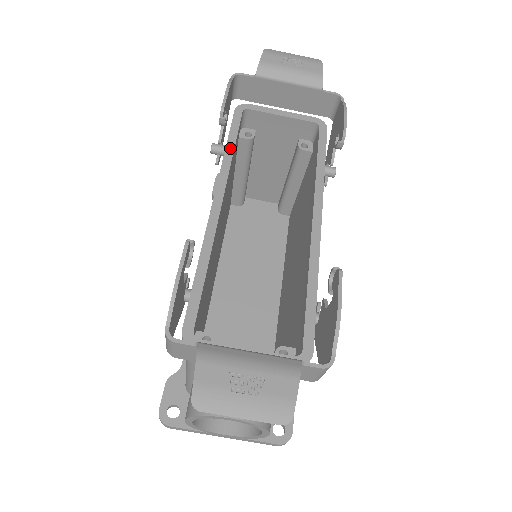
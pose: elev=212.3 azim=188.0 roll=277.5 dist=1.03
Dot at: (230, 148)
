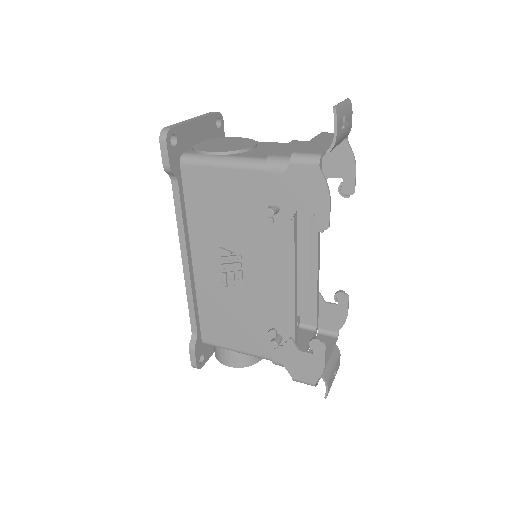
Dot at: (296, 224)
